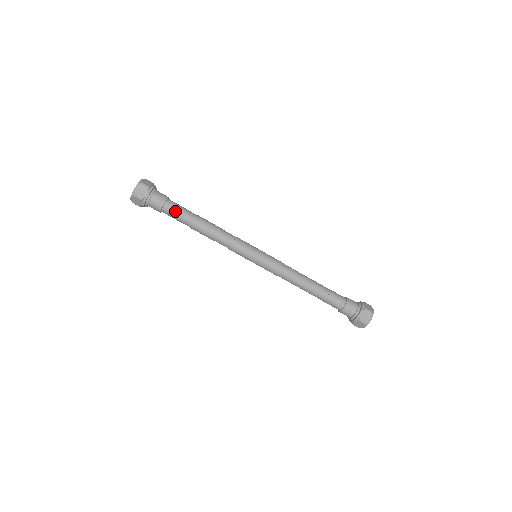
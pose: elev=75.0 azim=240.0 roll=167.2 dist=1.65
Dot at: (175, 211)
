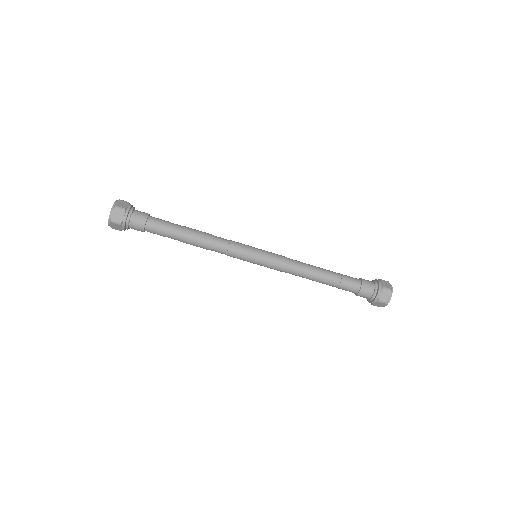
Dot at: (159, 228)
